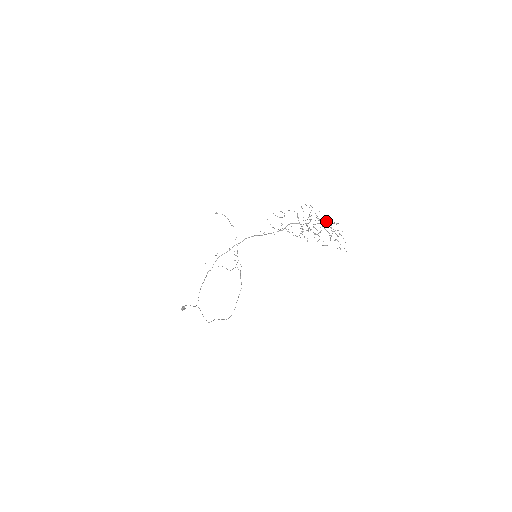
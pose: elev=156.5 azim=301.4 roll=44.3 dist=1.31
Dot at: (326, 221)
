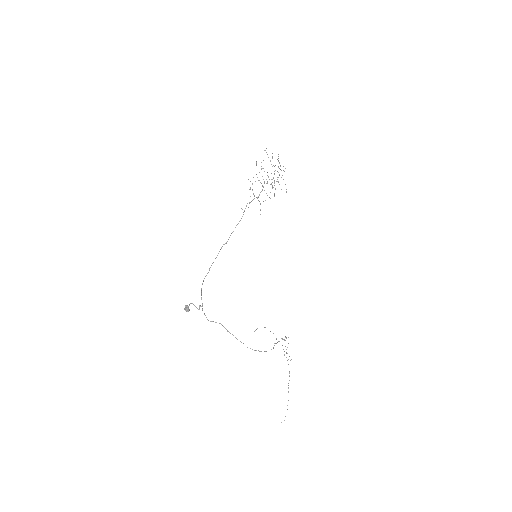
Dot at: (283, 179)
